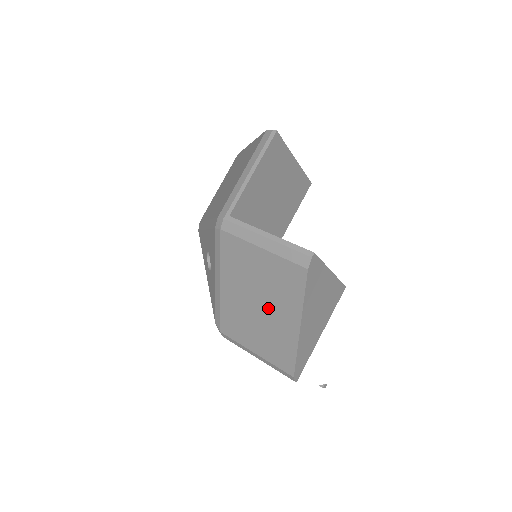
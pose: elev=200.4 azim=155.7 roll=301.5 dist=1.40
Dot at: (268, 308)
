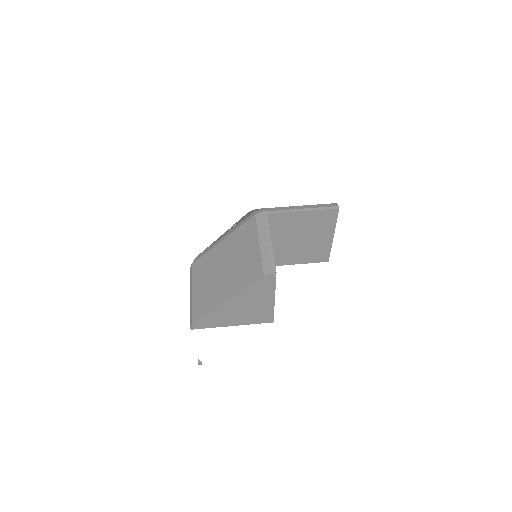
Dot at: (226, 276)
